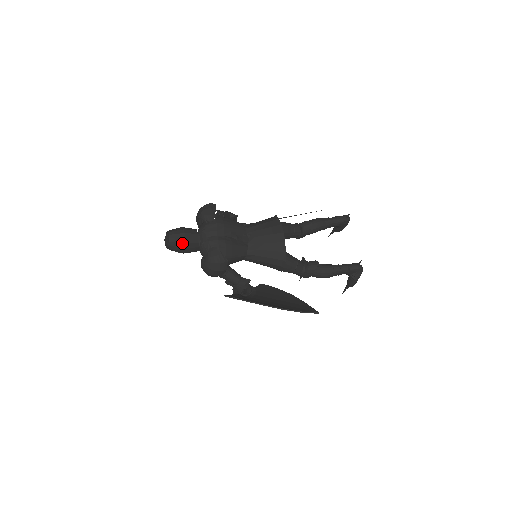
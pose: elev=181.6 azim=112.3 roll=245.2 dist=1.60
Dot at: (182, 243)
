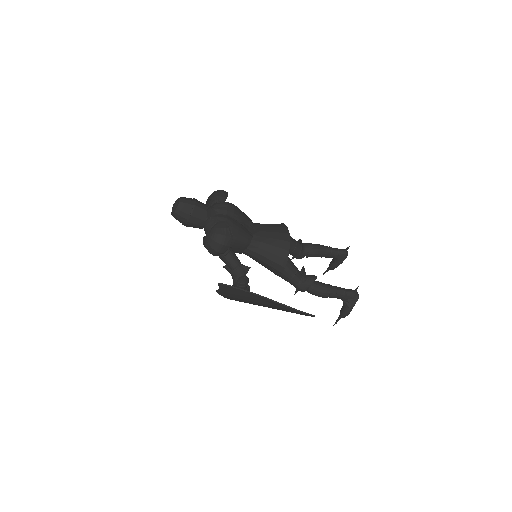
Dot at: (191, 210)
